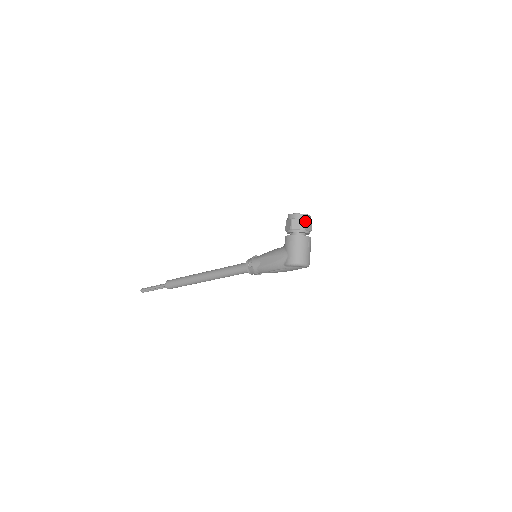
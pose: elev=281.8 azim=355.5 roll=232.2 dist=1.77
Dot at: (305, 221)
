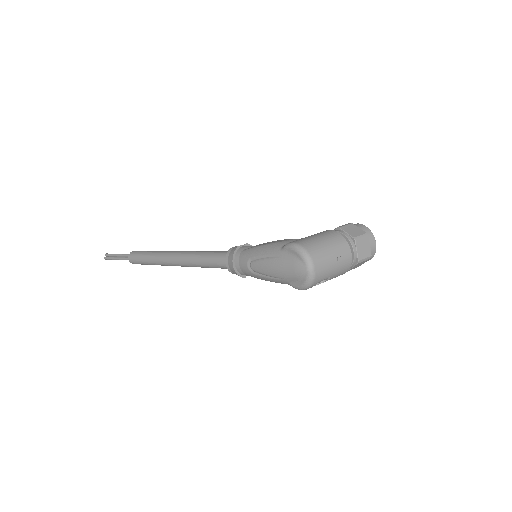
Dot at: (366, 235)
